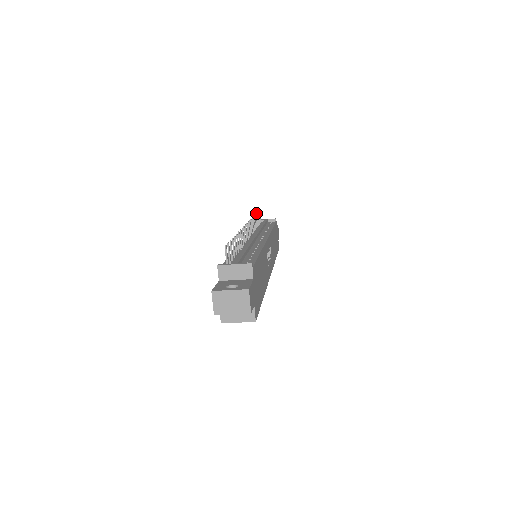
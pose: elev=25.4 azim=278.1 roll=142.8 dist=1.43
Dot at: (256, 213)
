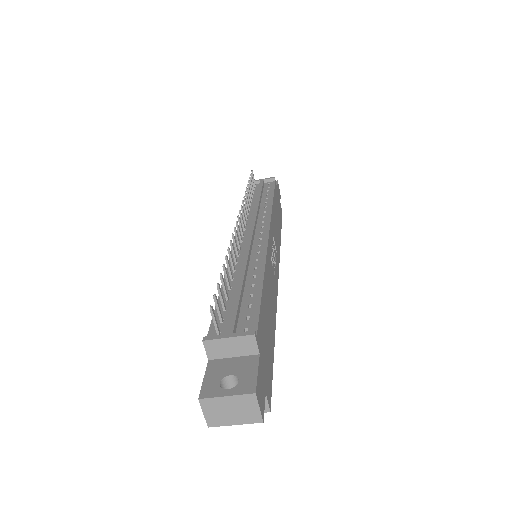
Dot at: (248, 180)
